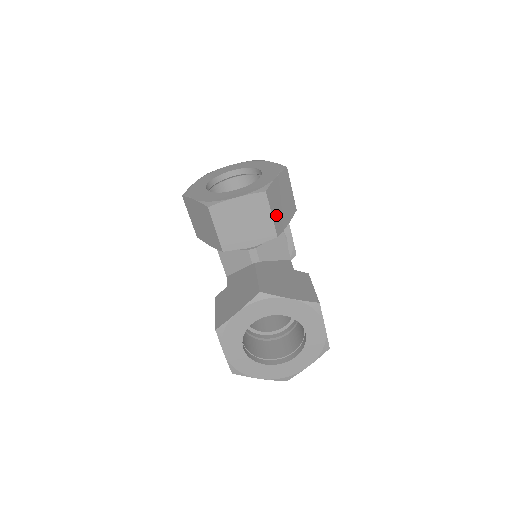
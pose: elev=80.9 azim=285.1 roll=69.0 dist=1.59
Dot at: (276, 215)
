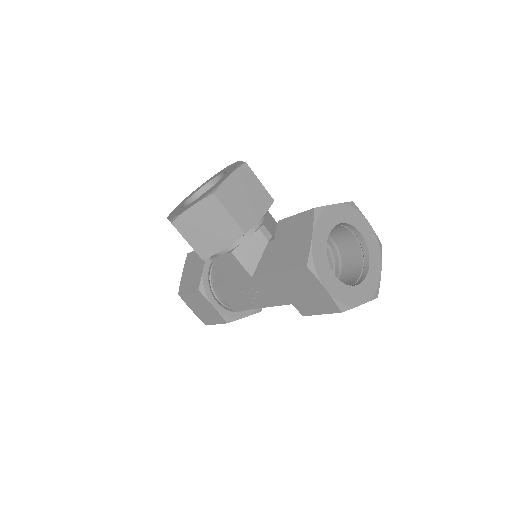
Dot at: occluded
